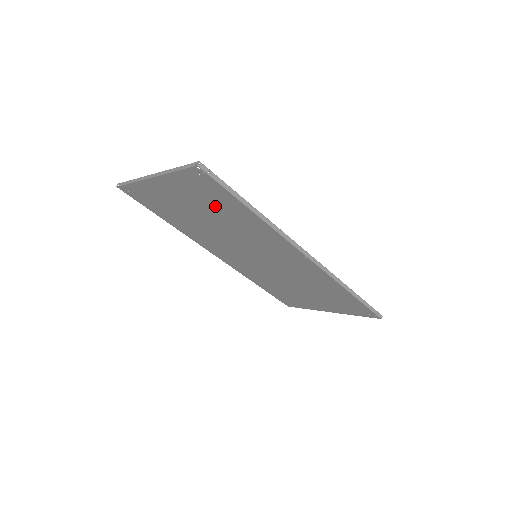
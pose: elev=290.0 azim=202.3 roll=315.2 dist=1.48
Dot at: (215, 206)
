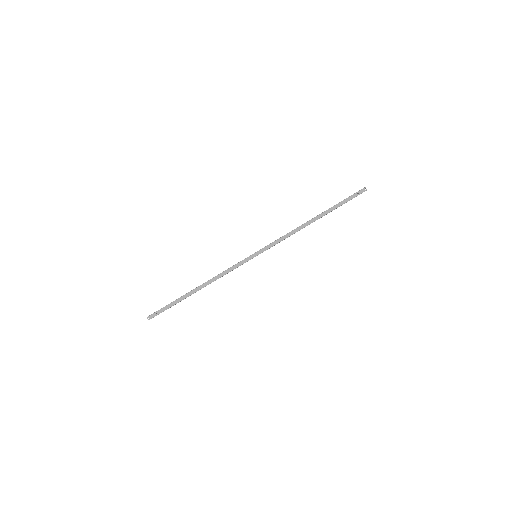
Dot at: occluded
